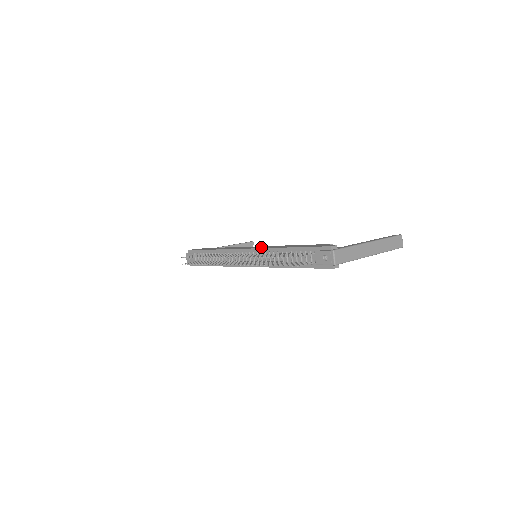
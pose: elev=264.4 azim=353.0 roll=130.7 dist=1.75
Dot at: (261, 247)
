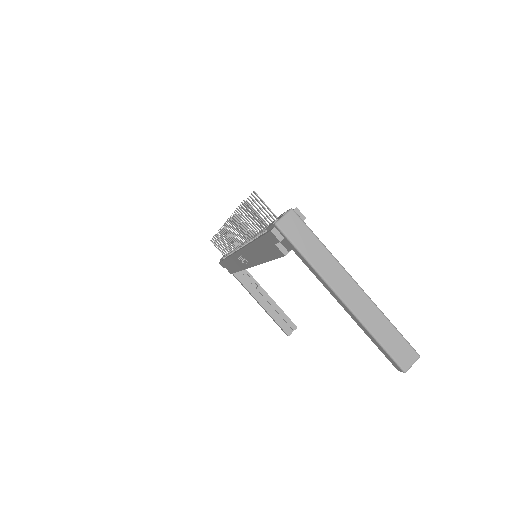
Dot at: occluded
